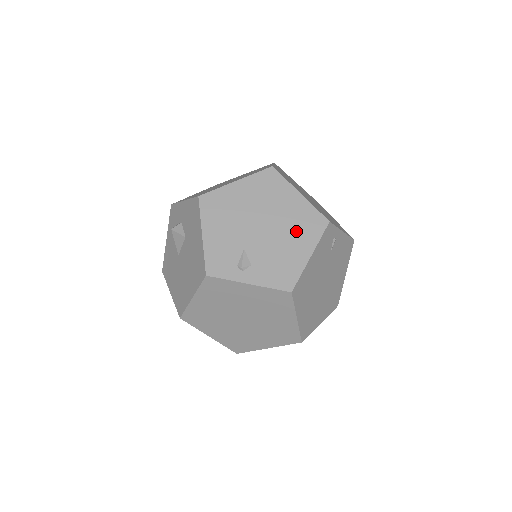
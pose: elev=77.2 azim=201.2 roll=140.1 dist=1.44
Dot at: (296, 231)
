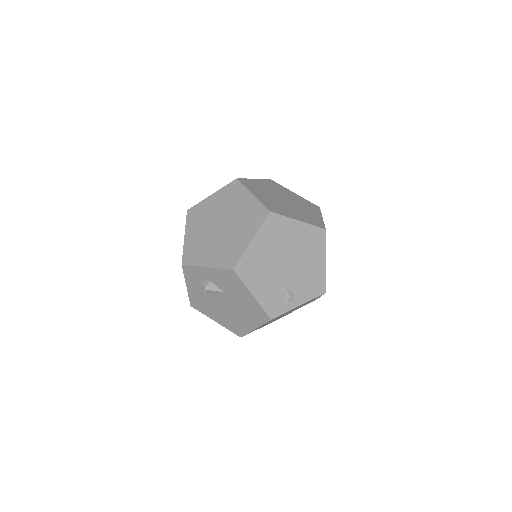
Dot at: (309, 251)
